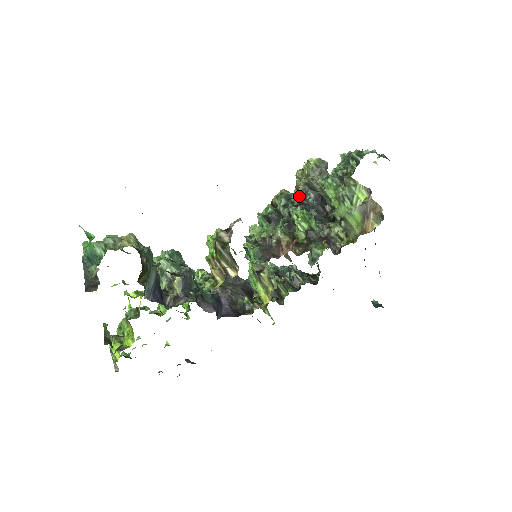
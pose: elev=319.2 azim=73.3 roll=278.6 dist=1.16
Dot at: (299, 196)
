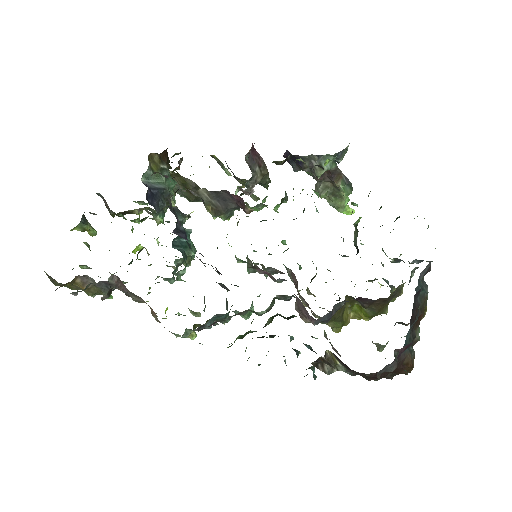
Dot at: occluded
